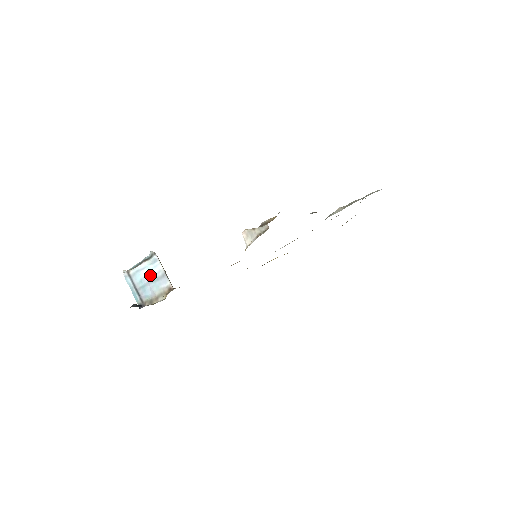
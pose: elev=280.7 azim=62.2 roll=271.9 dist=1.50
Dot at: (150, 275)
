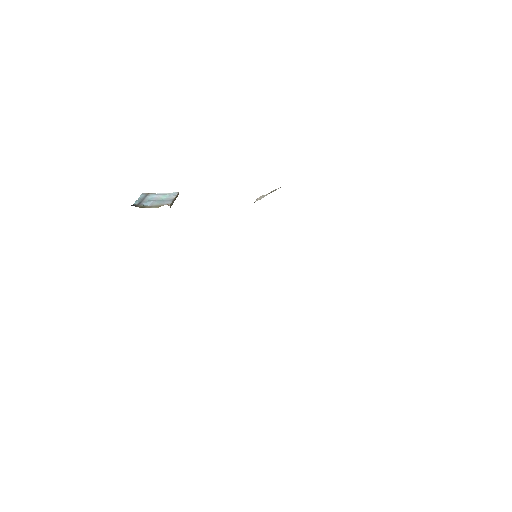
Dot at: (161, 198)
